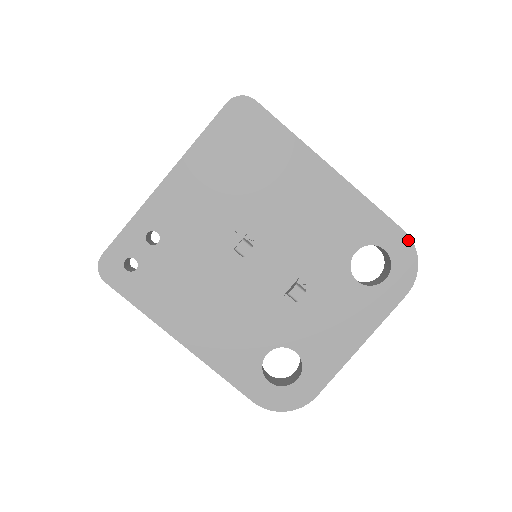
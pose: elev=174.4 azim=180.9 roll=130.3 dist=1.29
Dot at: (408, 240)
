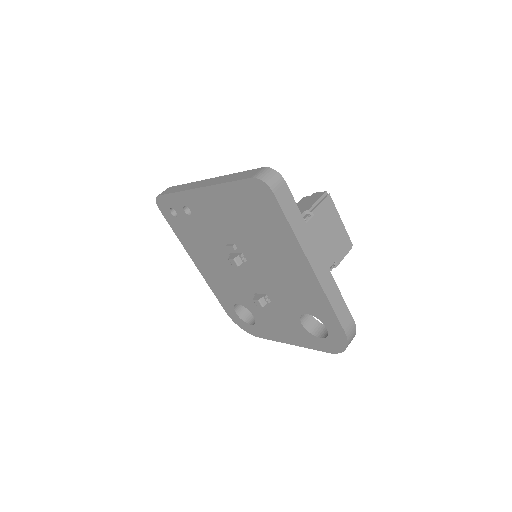
Dot at: (345, 338)
